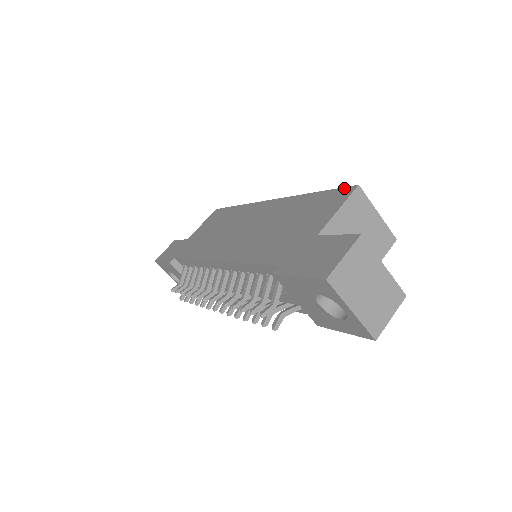
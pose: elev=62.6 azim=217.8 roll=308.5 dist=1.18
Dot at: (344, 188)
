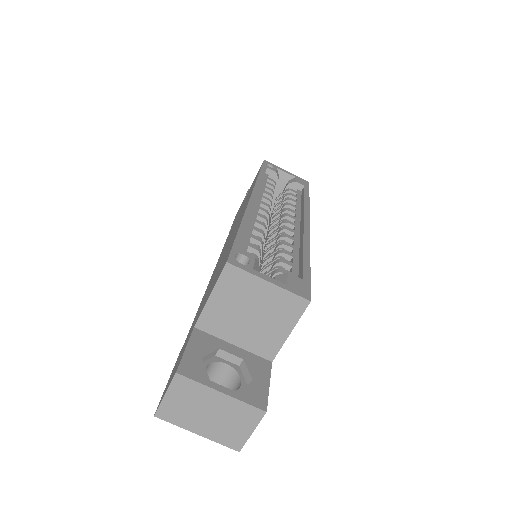
Dot at: (229, 253)
